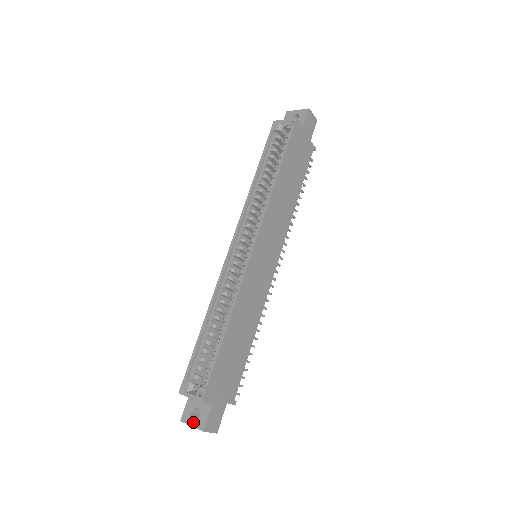
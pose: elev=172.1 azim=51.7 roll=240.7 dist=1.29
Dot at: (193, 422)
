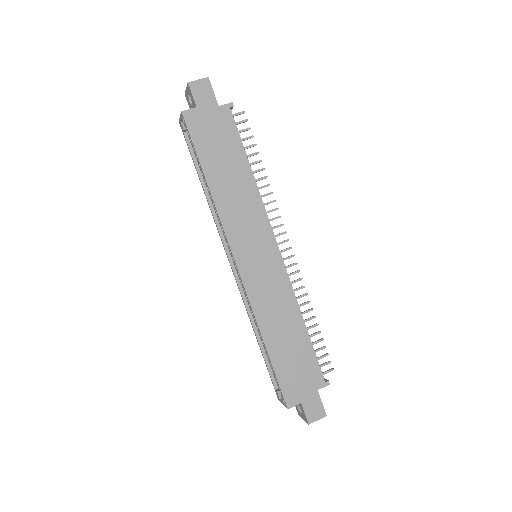
Dot at: (302, 416)
